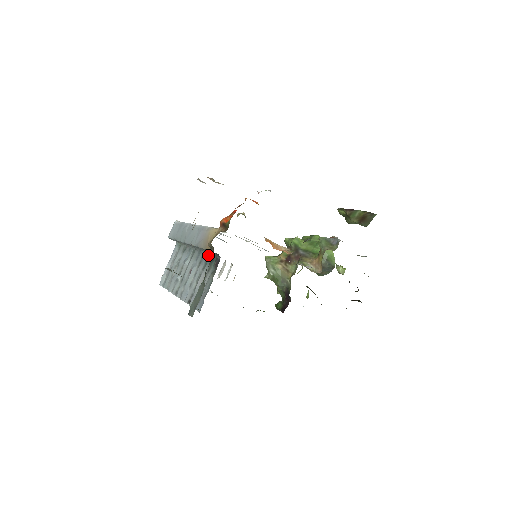
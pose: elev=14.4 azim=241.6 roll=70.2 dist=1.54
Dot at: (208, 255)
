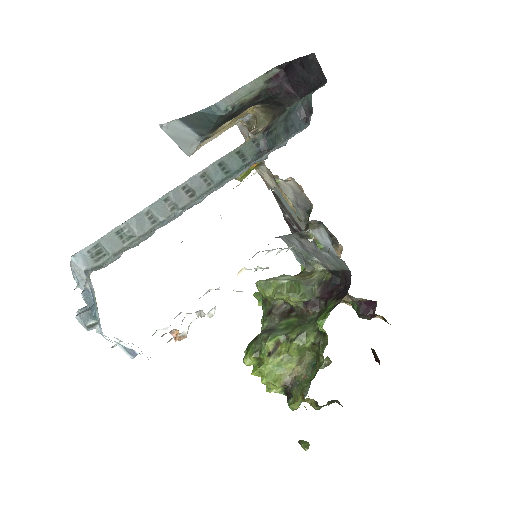
Dot at: (230, 177)
